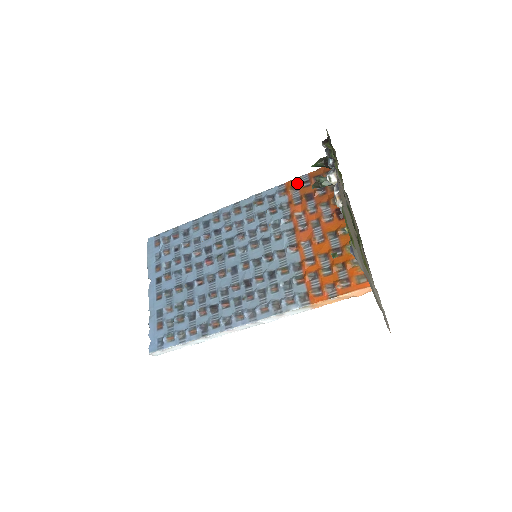
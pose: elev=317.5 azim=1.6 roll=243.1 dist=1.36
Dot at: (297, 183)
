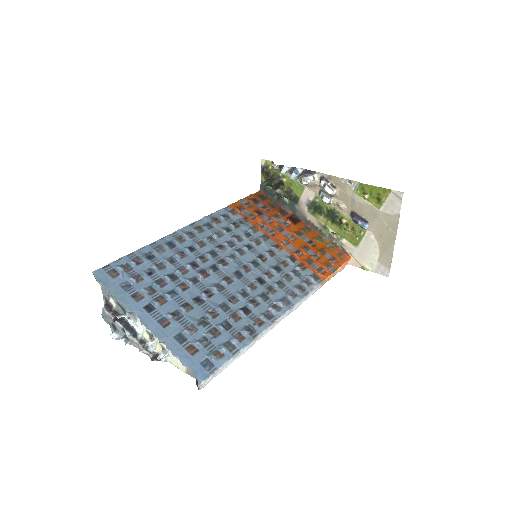
Dot at: (240, 205)
